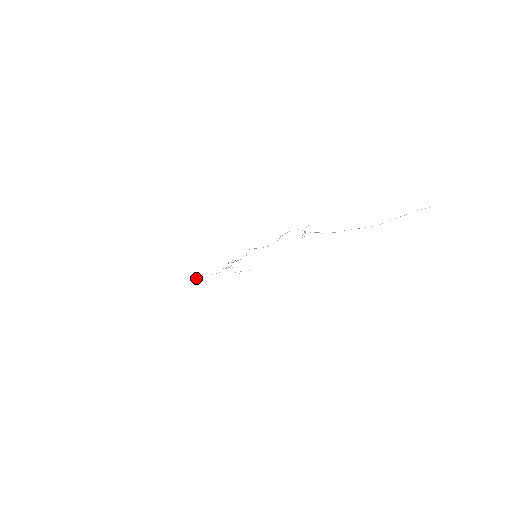
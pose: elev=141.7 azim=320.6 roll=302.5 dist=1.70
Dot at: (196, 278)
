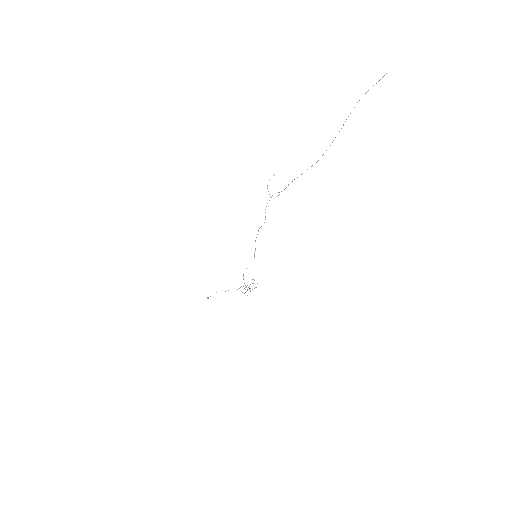
Dot at: occluded
